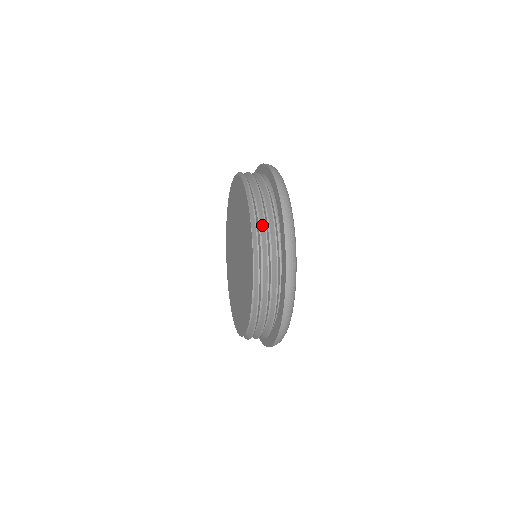
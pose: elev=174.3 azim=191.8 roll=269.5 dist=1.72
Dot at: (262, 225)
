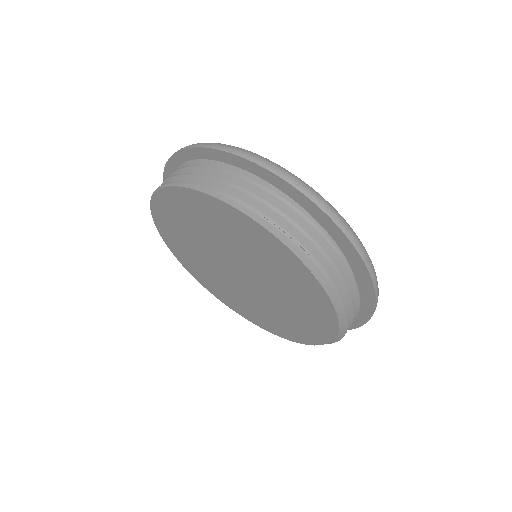
Dot at: (330, 272)
